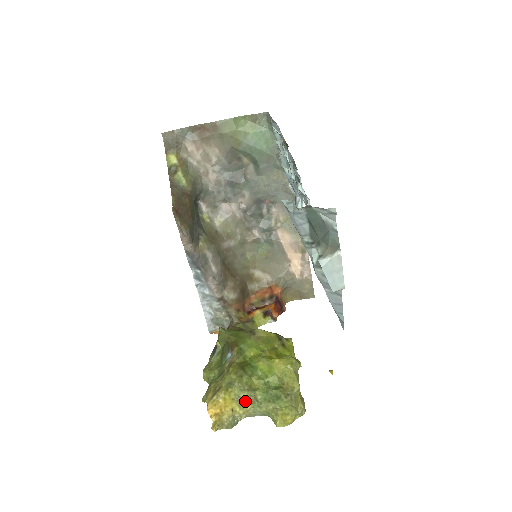
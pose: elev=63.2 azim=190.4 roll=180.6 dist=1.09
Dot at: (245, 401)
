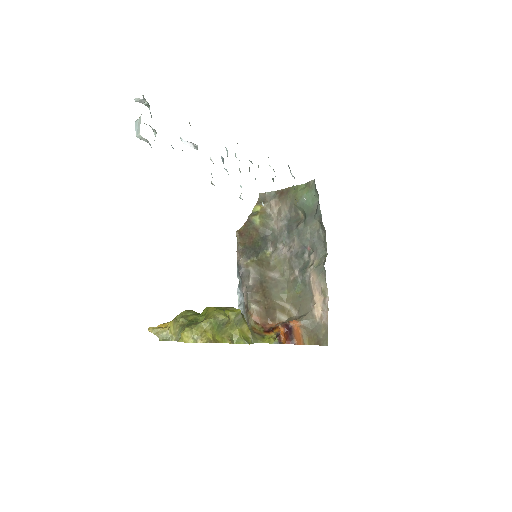
Dot at: (177, 323)
